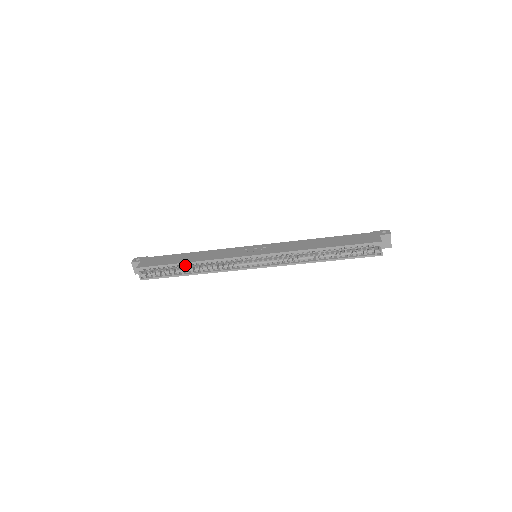
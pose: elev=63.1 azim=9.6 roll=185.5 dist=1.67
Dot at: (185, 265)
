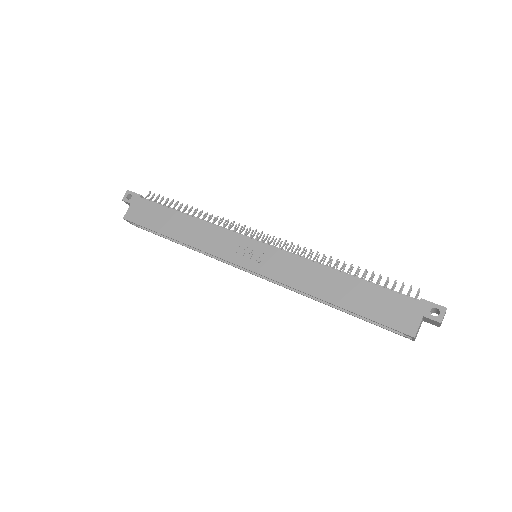
Dot at: (173, 237)
